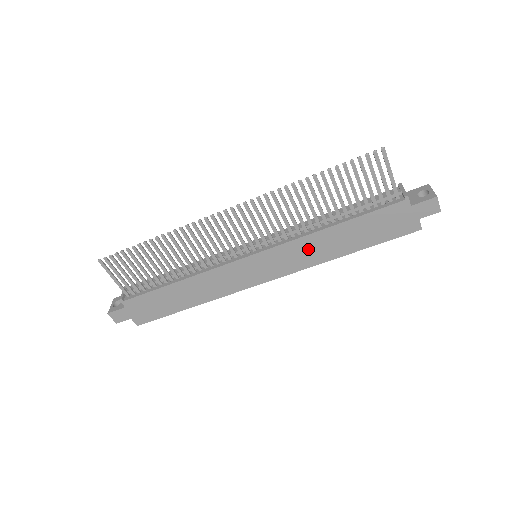
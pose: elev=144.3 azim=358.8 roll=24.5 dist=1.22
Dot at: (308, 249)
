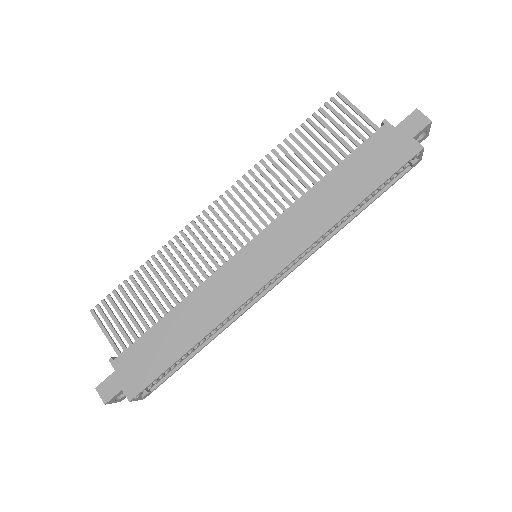
Dot at: (306, 216)
